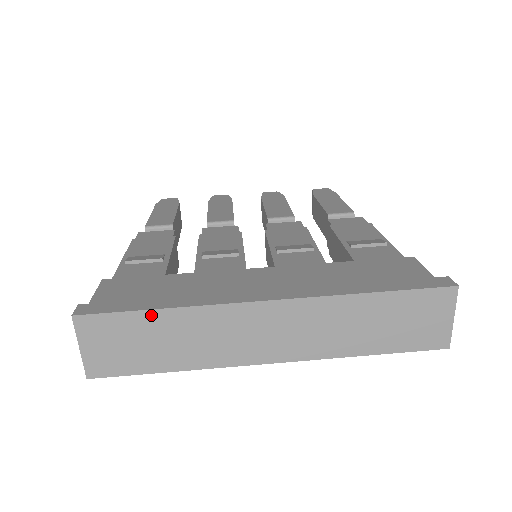
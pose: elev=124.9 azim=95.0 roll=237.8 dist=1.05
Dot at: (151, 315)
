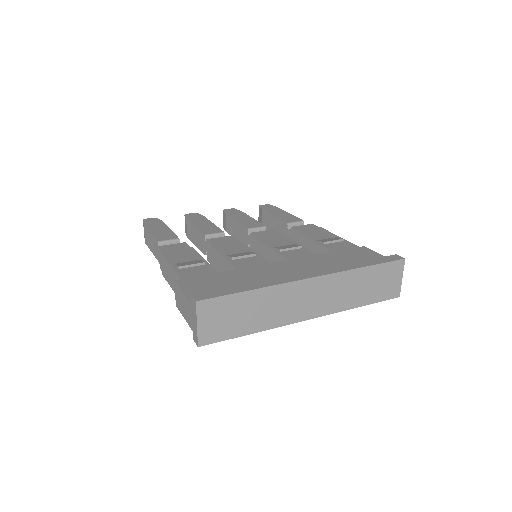
Dot at: (245, 295)
